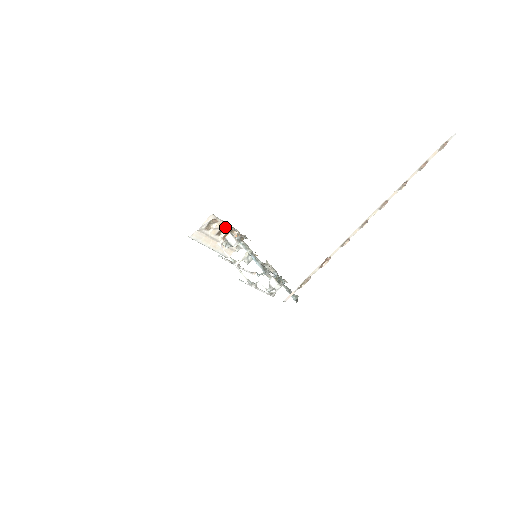
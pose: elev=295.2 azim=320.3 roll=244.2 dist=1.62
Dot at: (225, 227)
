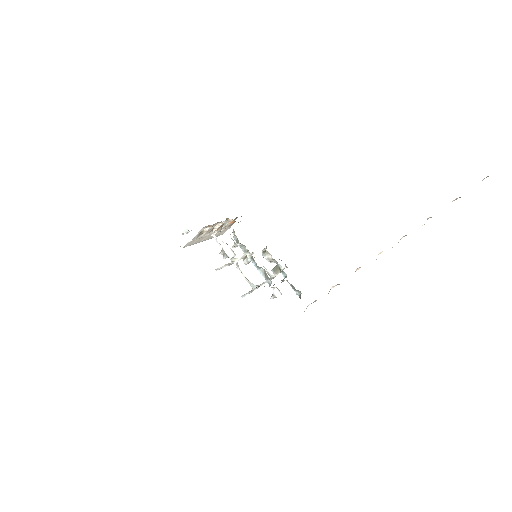
Dot at: occluded
